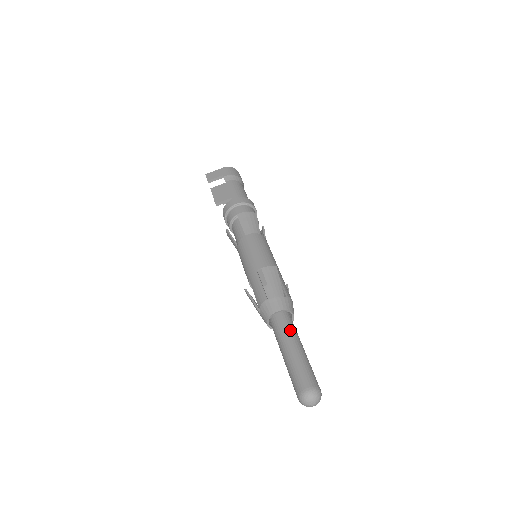
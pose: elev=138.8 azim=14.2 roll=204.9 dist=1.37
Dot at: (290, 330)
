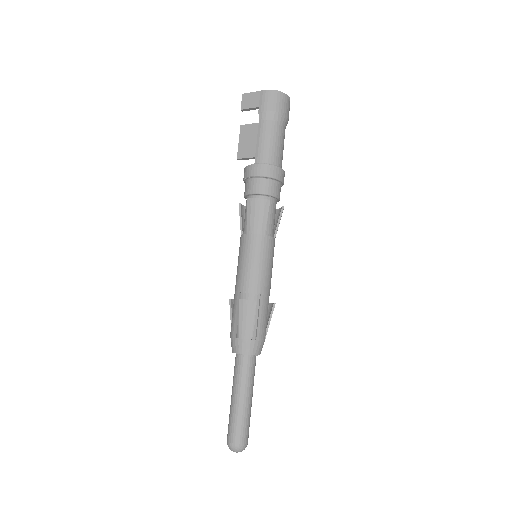
Dot at: (243, 378)
